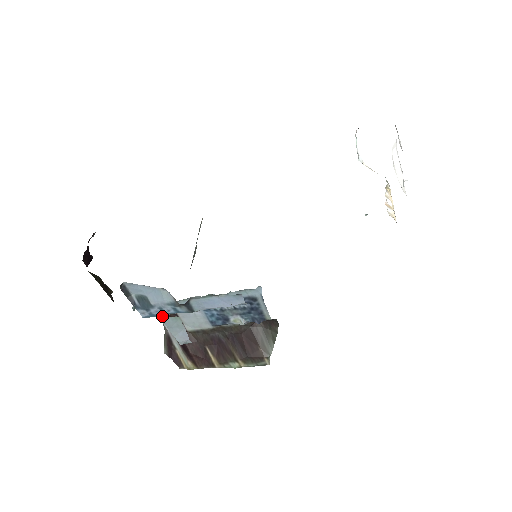
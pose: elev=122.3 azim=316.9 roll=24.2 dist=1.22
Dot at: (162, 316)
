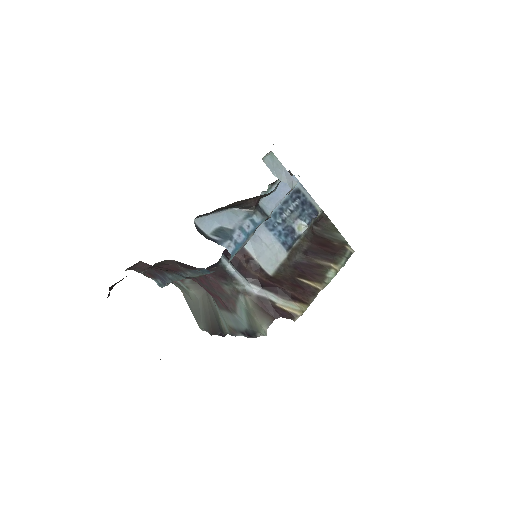
Dot at: (240, 275)
